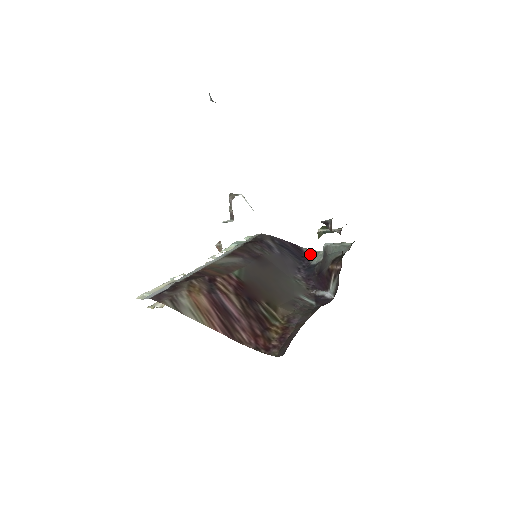
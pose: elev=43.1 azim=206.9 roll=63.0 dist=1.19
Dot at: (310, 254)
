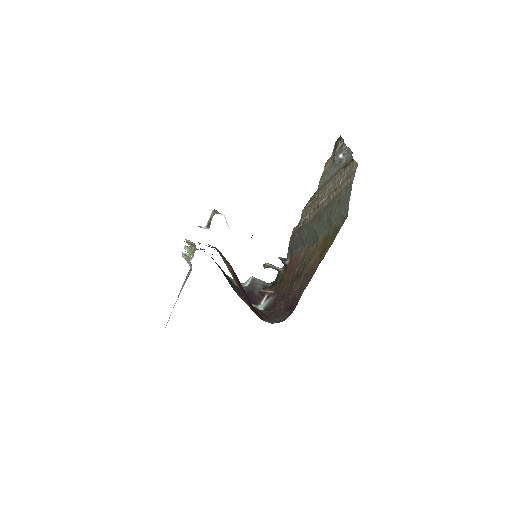
Dot at: (232, 280)
